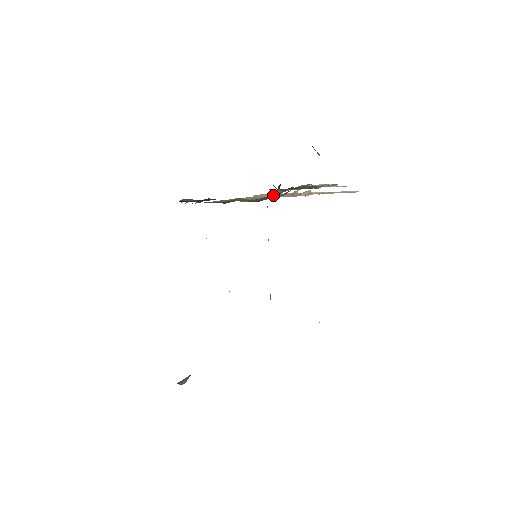
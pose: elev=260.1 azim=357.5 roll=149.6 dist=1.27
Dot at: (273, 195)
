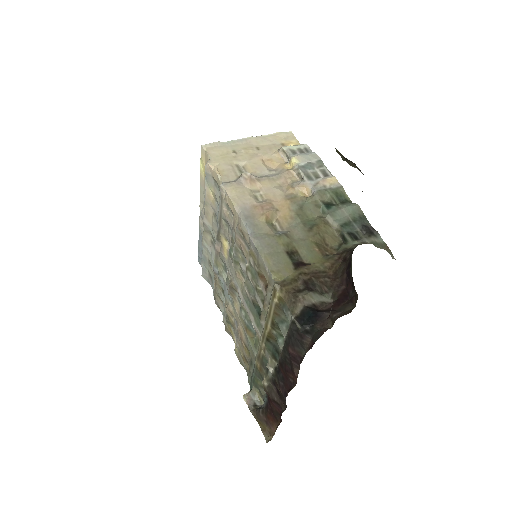
Dot at: (328, 227)
